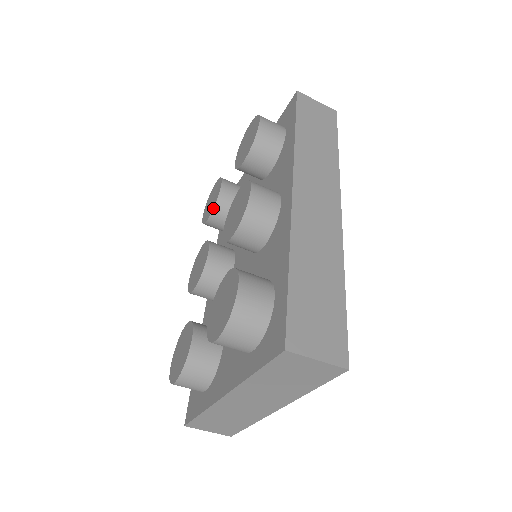
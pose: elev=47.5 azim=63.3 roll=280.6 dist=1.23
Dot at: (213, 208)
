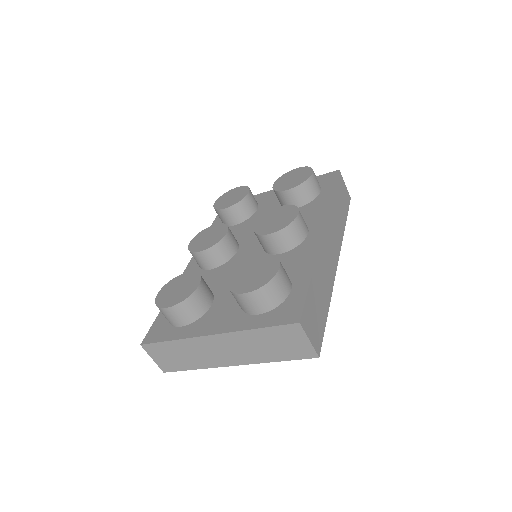
Dot at: (235, 204)
